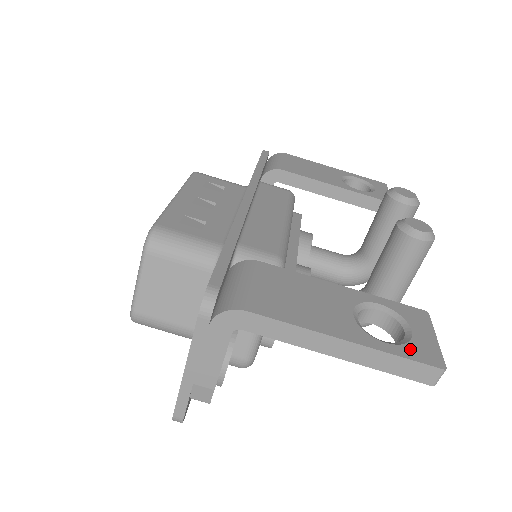
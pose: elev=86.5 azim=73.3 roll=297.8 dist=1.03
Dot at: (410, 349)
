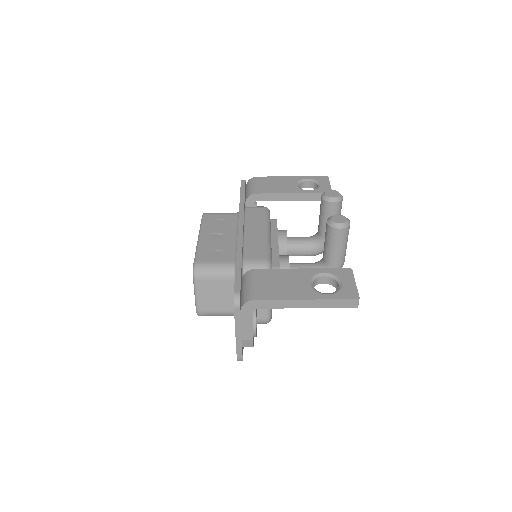
Dot at: (341, 294)
